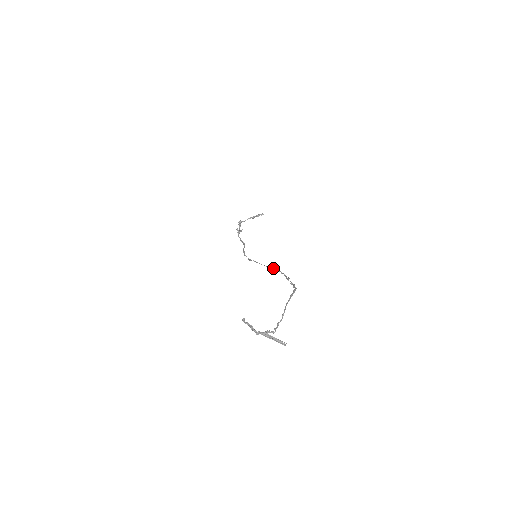
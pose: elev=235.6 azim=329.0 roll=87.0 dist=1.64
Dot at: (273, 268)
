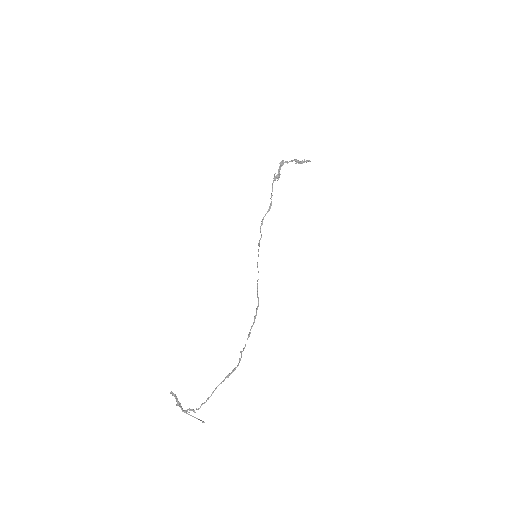
Dot at: (257, 292)
